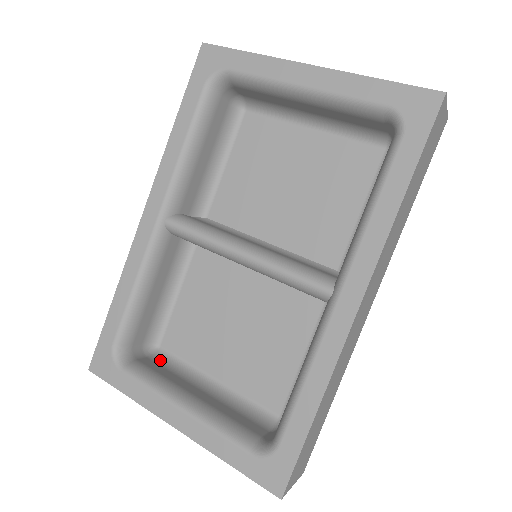
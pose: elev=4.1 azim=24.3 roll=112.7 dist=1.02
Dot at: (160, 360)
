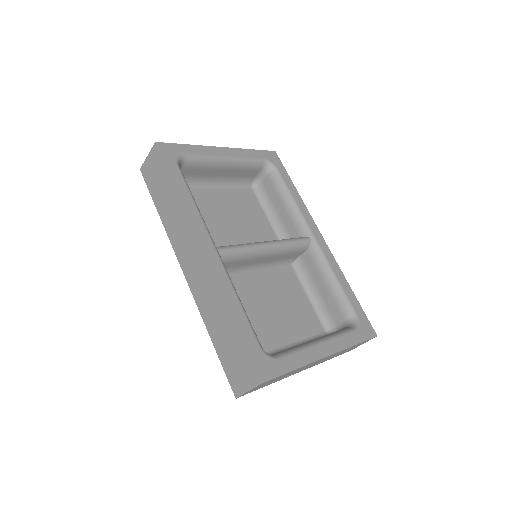
Dot at: occluded
